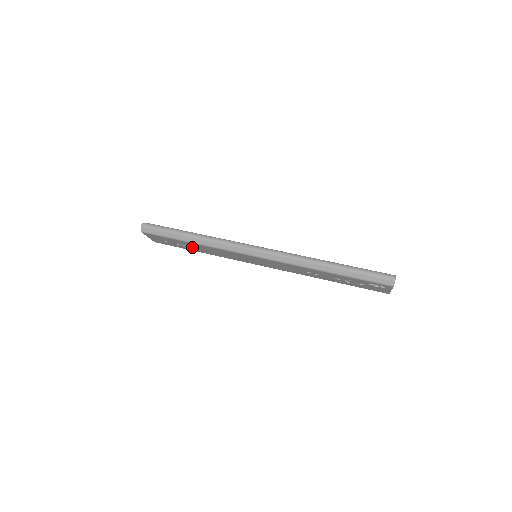
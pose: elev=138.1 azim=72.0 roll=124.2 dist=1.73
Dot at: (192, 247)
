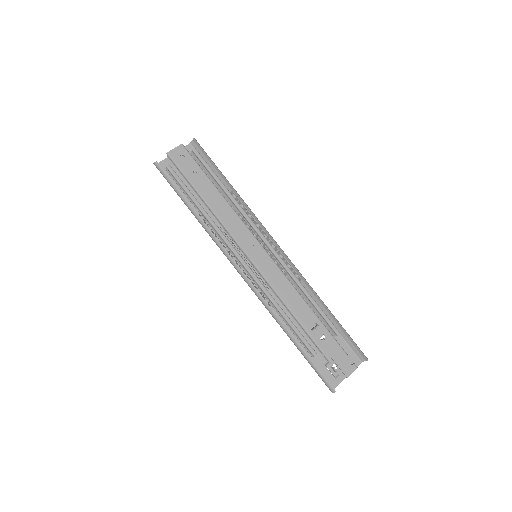
Dot at: occluded
